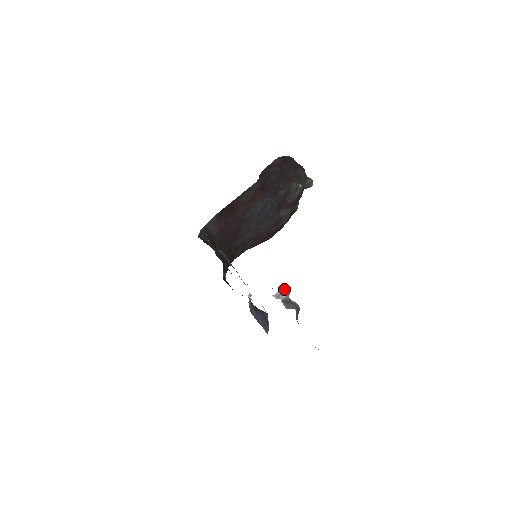
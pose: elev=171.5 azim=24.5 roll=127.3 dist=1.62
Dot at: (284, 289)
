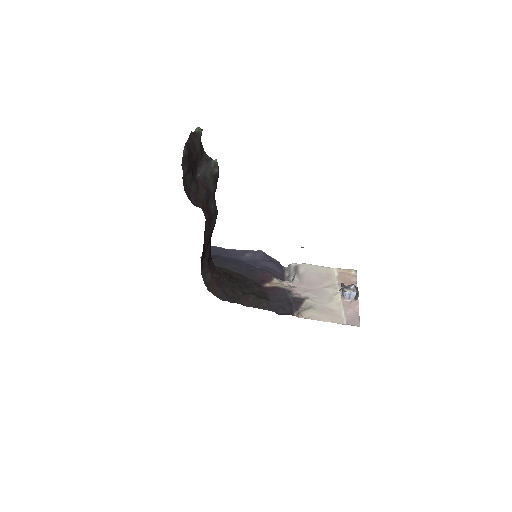
Dot at: (350, 294)
